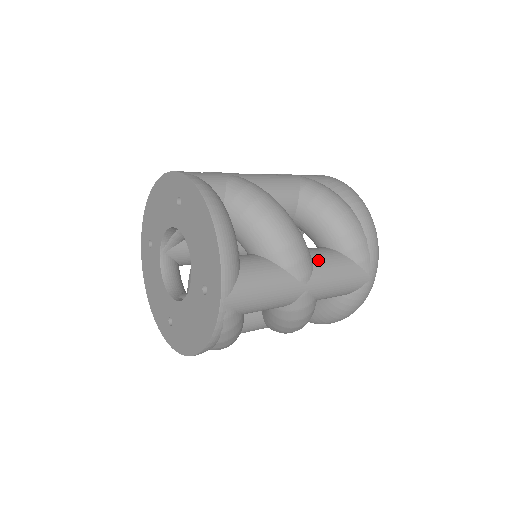
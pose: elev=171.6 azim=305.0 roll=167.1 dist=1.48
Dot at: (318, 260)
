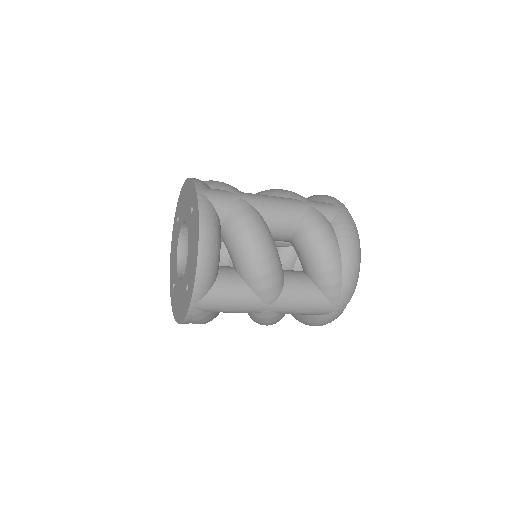
Dot at: (289, 288)
